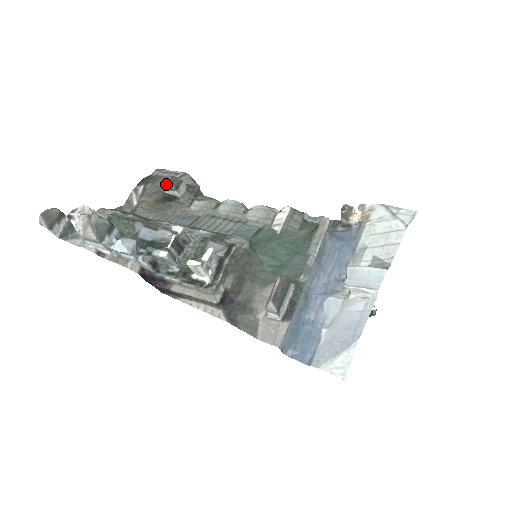
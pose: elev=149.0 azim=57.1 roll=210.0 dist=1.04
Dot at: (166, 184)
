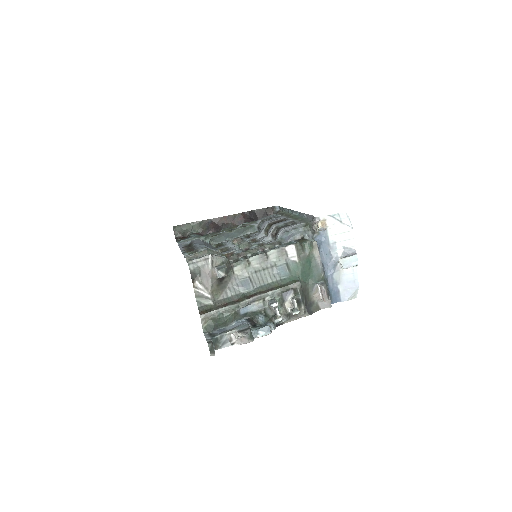
Dot at: occluded
